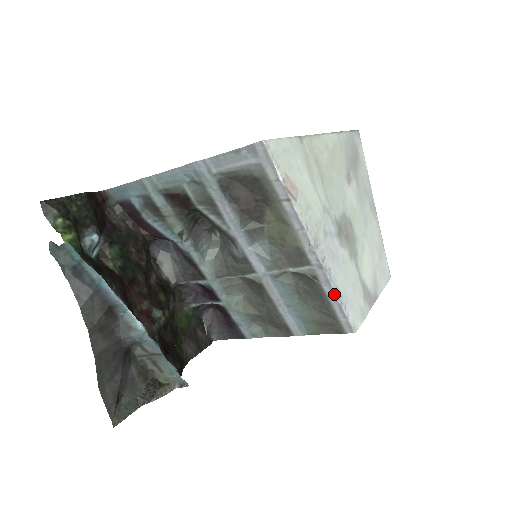
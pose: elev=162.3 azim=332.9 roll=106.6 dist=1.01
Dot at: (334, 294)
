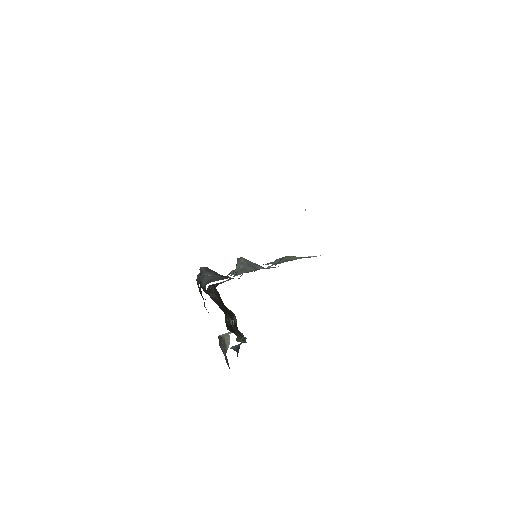
Dot at: occluded
